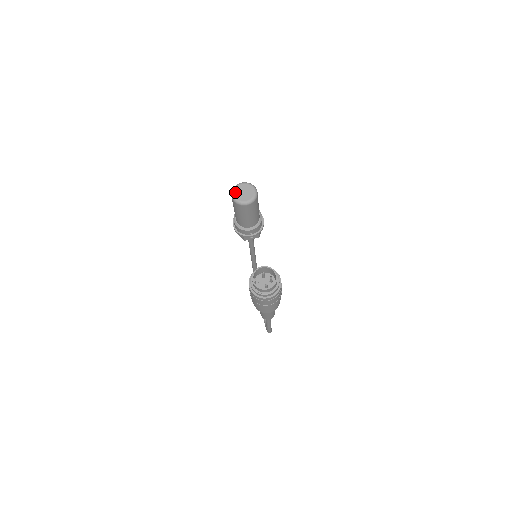
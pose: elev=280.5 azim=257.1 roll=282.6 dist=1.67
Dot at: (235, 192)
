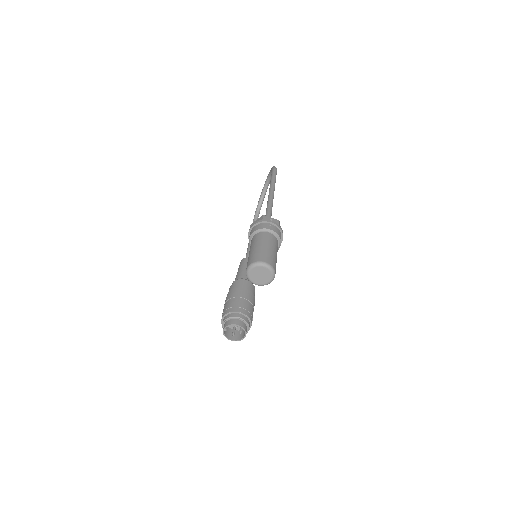
Dot at: (252, 271)
